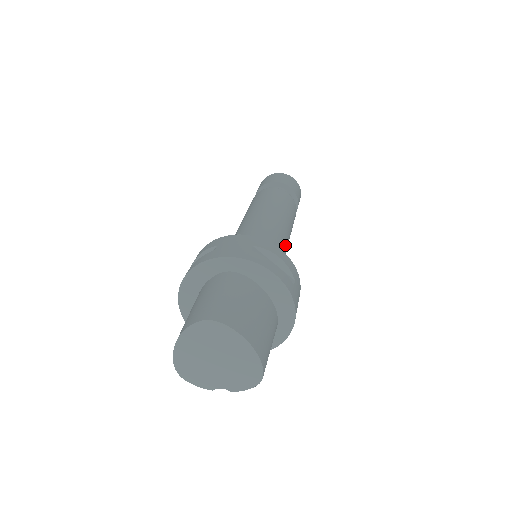
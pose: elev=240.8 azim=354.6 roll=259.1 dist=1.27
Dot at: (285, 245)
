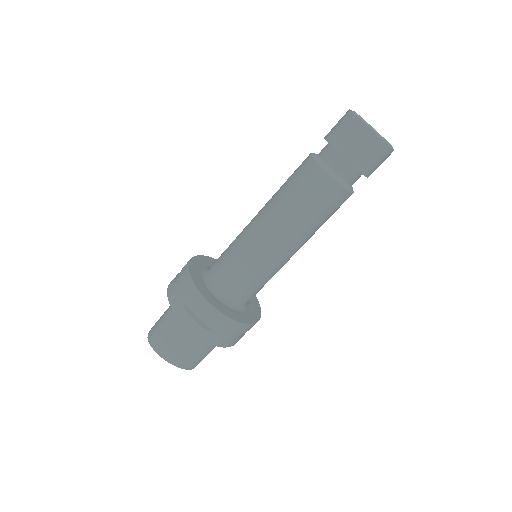
Dot at: (274, 262)
